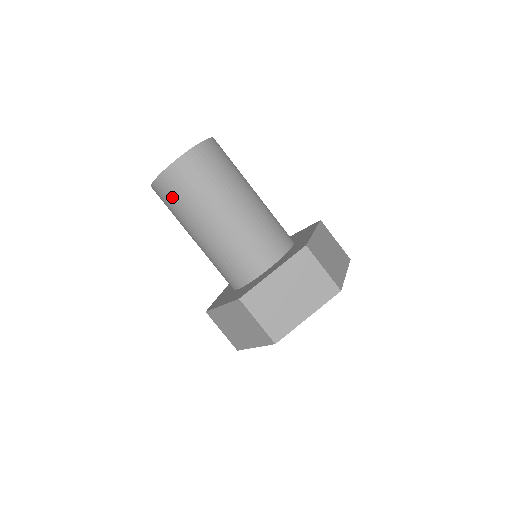
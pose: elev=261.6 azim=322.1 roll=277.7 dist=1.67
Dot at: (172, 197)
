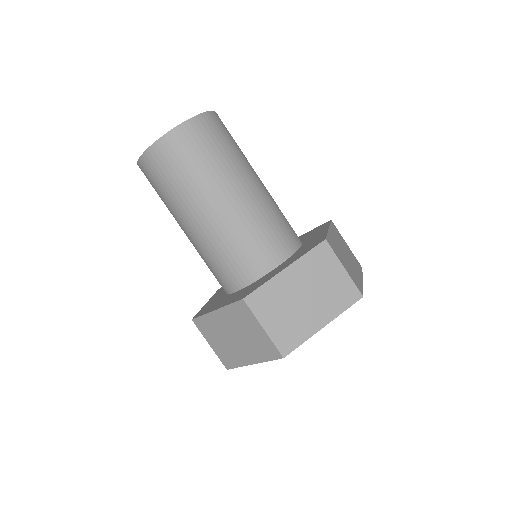
Dot at: occluded
